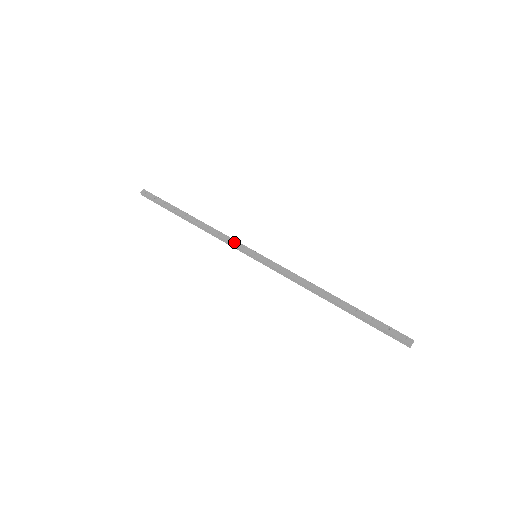
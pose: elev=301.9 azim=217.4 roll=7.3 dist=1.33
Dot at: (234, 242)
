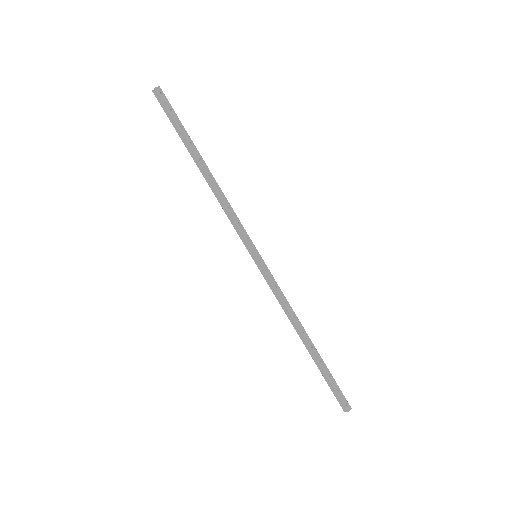
Dot at: (241, 228)
